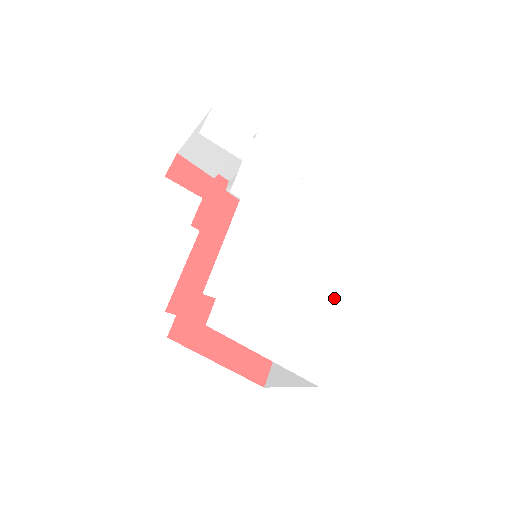
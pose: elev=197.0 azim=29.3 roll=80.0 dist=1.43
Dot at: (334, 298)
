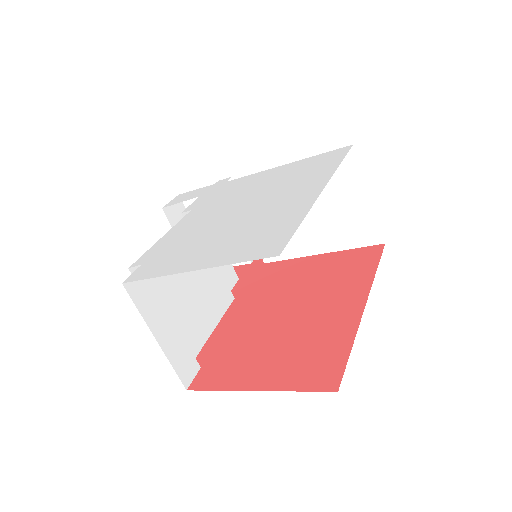
Dot at: (308, 195)
